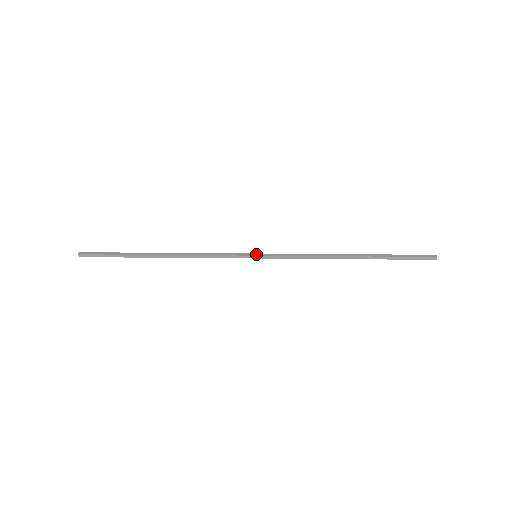
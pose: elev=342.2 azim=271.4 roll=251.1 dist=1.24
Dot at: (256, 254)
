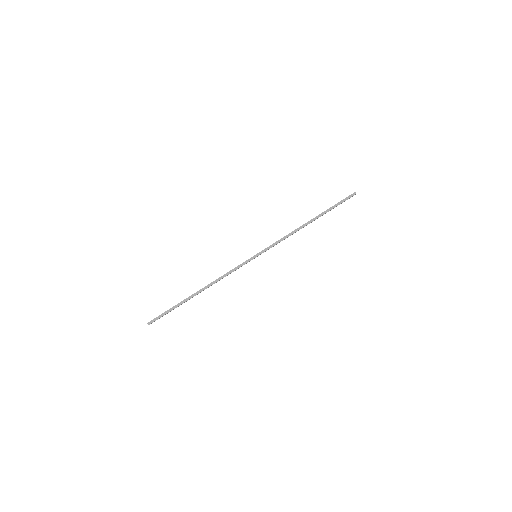
Dot at: (256, 256)
